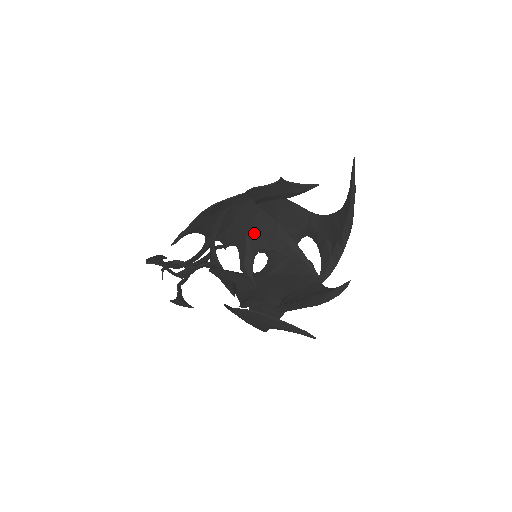
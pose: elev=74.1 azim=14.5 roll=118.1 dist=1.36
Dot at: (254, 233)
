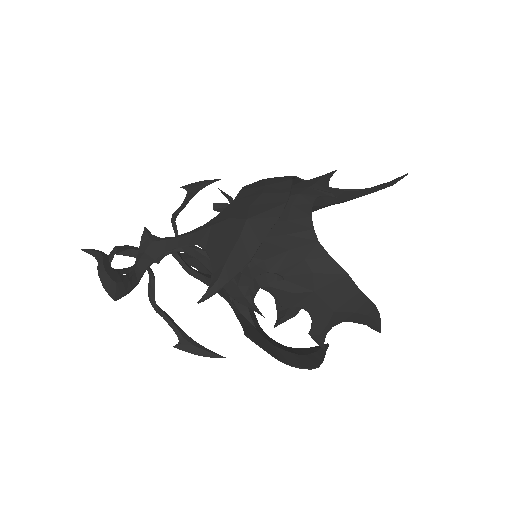
Dot at: (344, 312)
